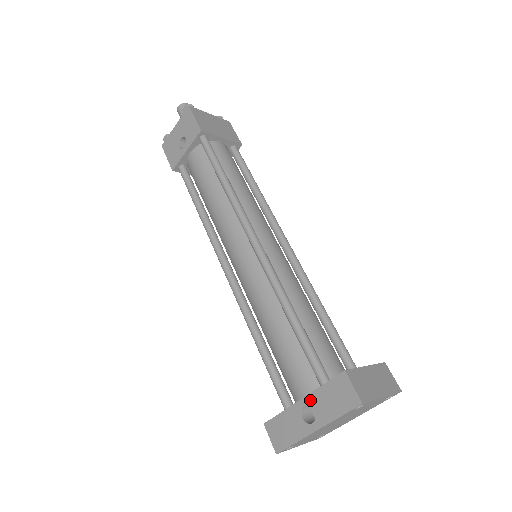
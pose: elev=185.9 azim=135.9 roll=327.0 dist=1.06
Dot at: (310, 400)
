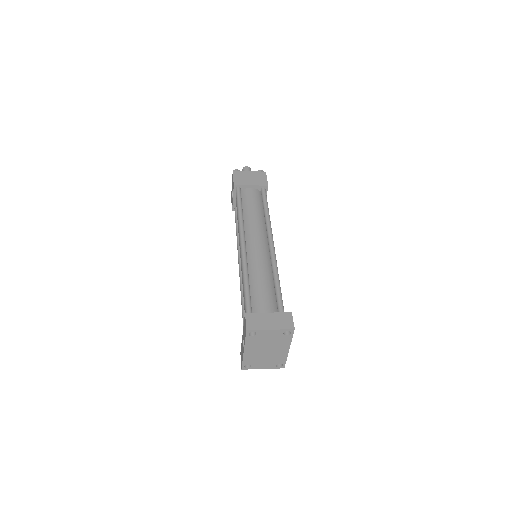
Dot at: (243, 334)
